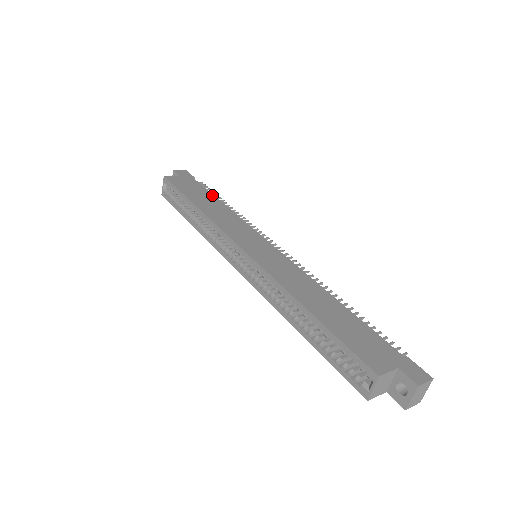
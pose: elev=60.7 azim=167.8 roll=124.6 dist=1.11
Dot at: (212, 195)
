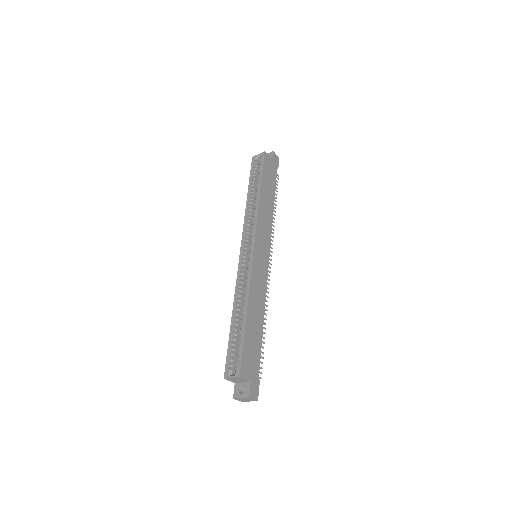
Dot at: (274, 193)
